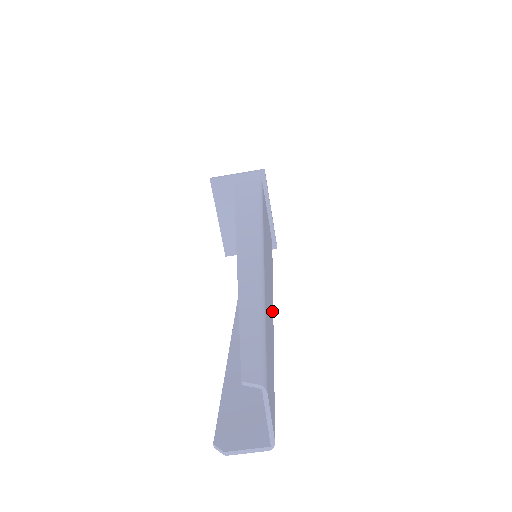
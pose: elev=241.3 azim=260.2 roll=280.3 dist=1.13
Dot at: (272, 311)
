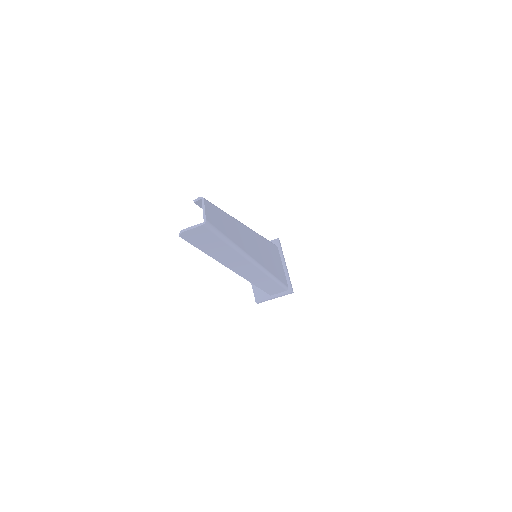
Dot at: (250, 253)
